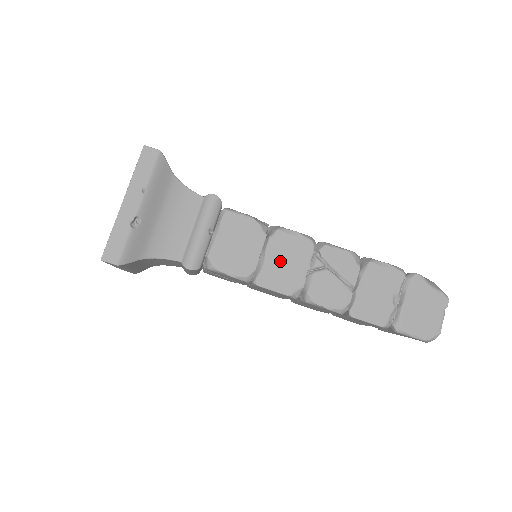
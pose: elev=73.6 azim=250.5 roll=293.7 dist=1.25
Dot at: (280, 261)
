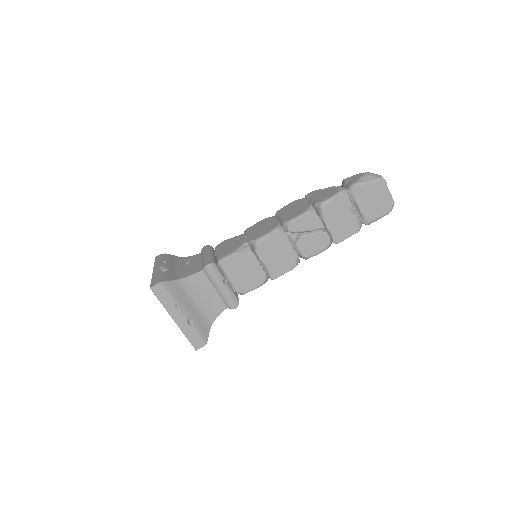
Dot at: (273, 257)
